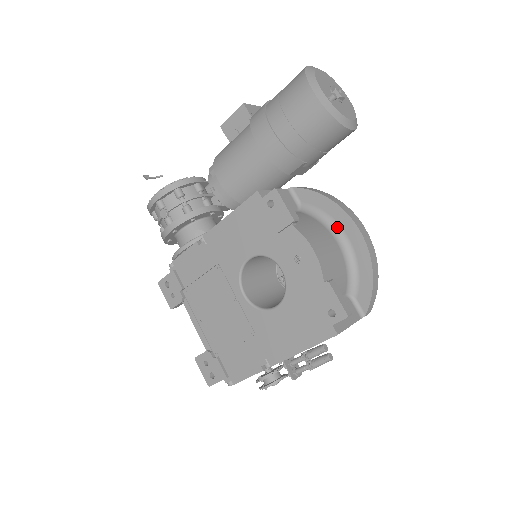
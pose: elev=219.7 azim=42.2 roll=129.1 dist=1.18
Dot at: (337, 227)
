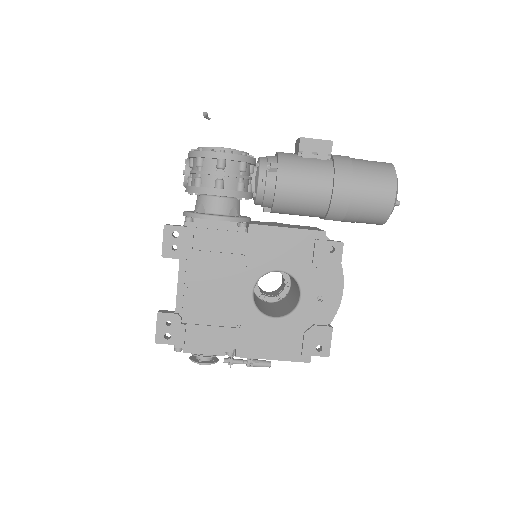
Dot at: occluded
